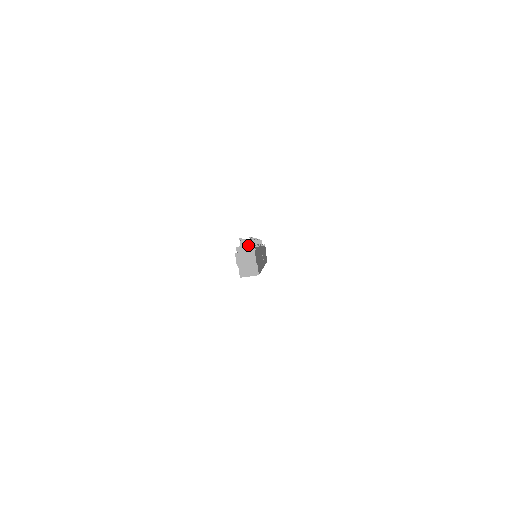
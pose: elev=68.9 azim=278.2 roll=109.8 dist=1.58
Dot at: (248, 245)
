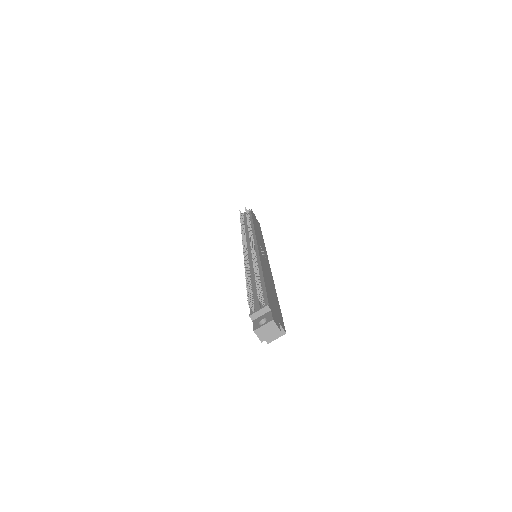
Dot at: (261, 309)
